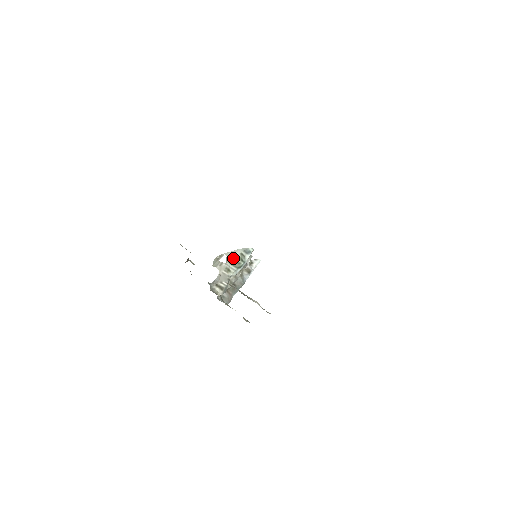
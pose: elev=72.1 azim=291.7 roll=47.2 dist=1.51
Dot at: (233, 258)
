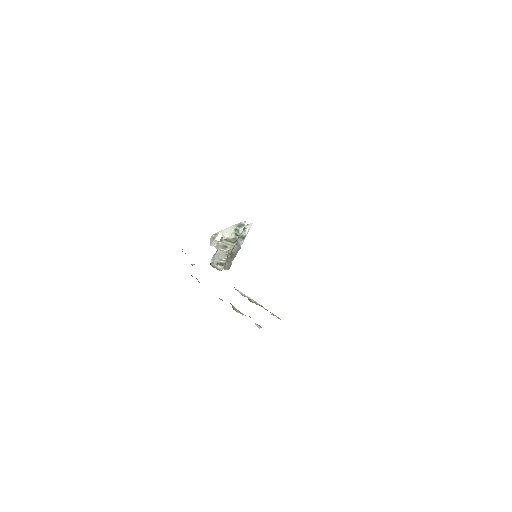
Dot at: (228, 235)
